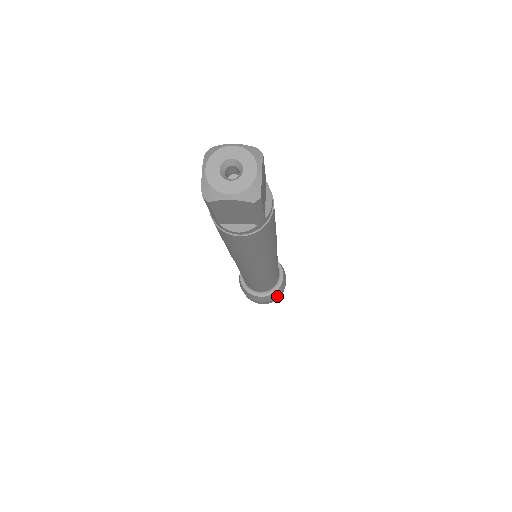
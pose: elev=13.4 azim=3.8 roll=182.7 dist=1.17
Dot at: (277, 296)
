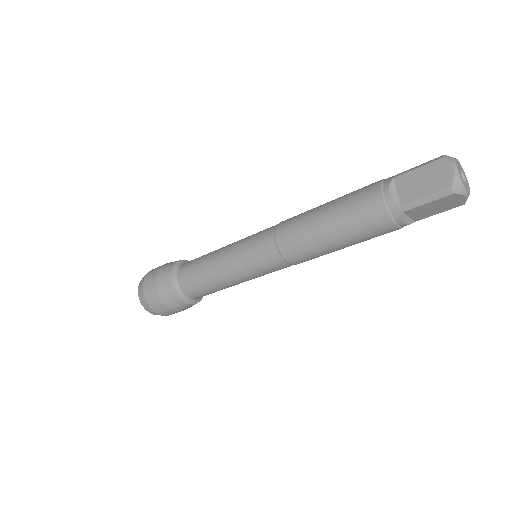
Dot at: occluded
